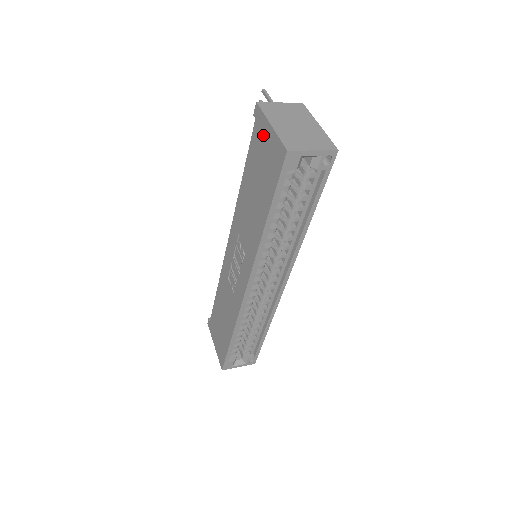
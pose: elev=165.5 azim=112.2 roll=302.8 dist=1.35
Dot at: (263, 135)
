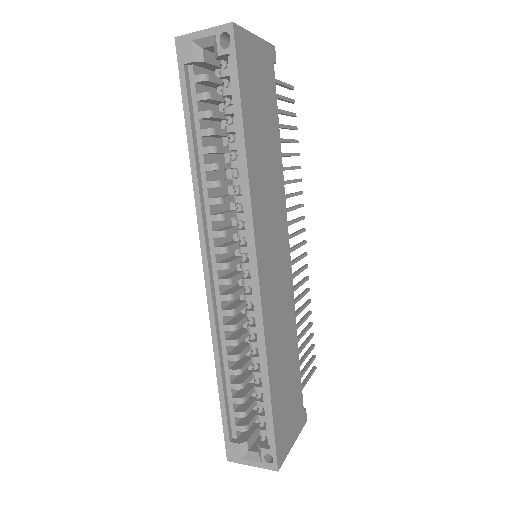
Dot at: occluded
